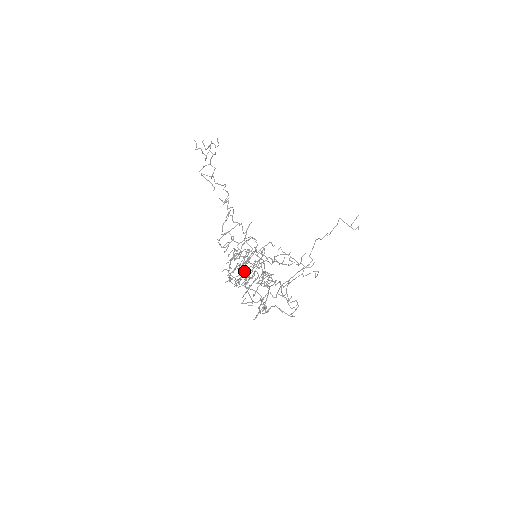
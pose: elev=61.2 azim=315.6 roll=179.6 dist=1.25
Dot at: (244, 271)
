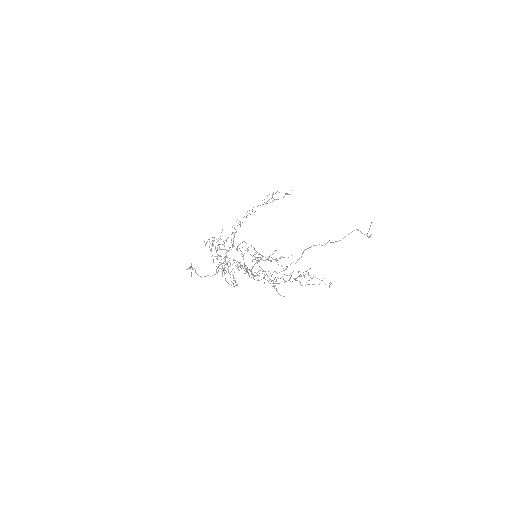
Dot at: occluded
